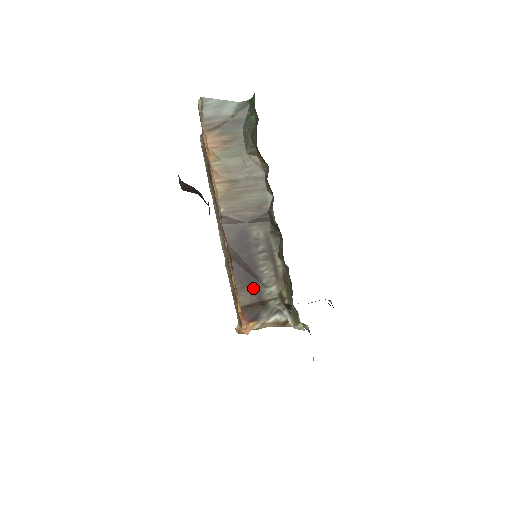
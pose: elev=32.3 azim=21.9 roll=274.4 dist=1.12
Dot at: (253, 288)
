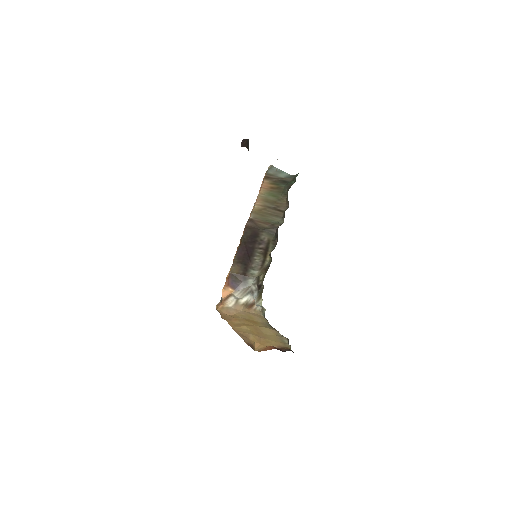
Dot at: (244, 266)
